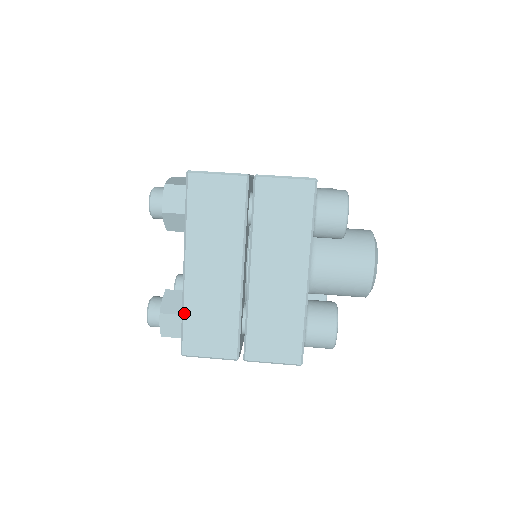
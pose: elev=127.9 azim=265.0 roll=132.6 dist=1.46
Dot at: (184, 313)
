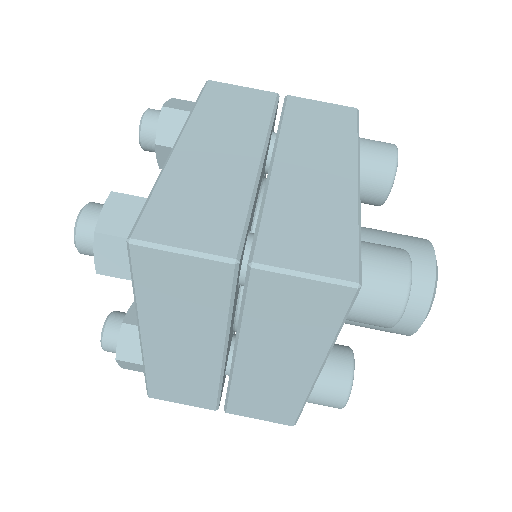
Dot at: (146, 372)
